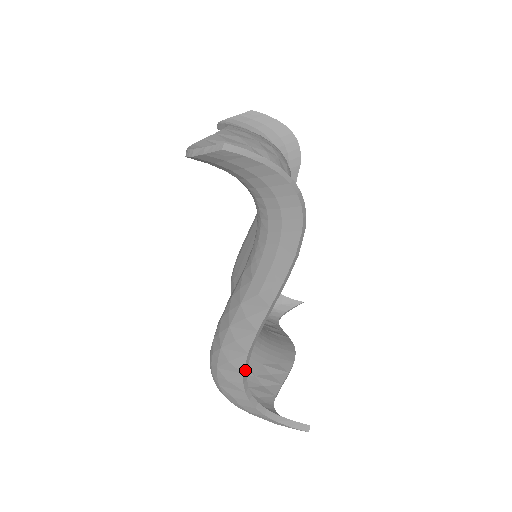
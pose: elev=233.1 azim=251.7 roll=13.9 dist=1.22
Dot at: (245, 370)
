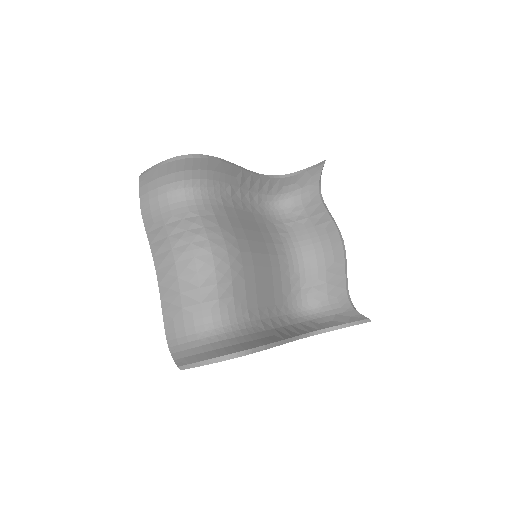
Dot at: (308, 335)
